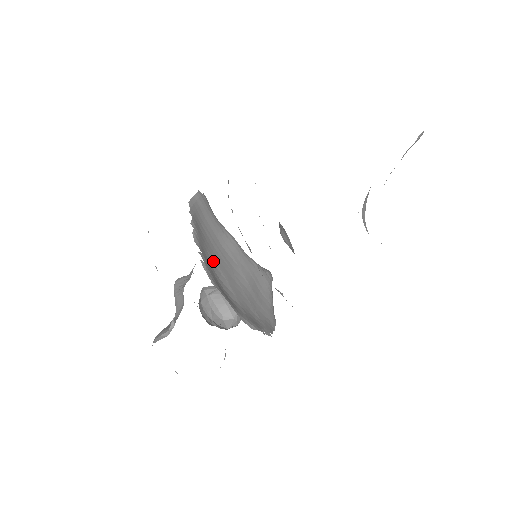
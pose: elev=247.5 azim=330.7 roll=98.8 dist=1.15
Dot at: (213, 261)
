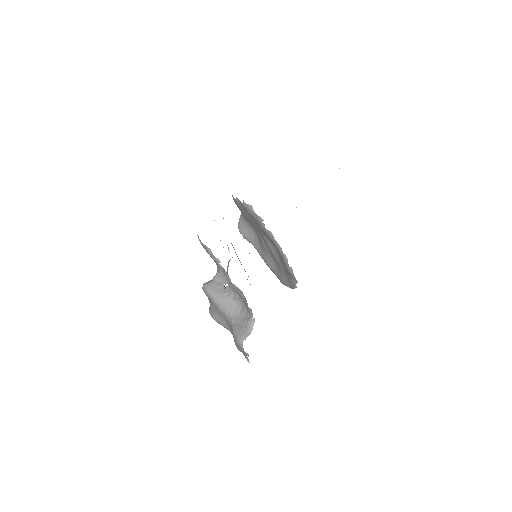
Dot at: occluded
